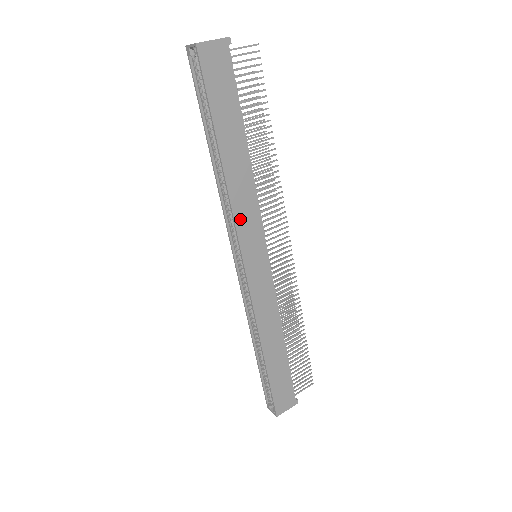
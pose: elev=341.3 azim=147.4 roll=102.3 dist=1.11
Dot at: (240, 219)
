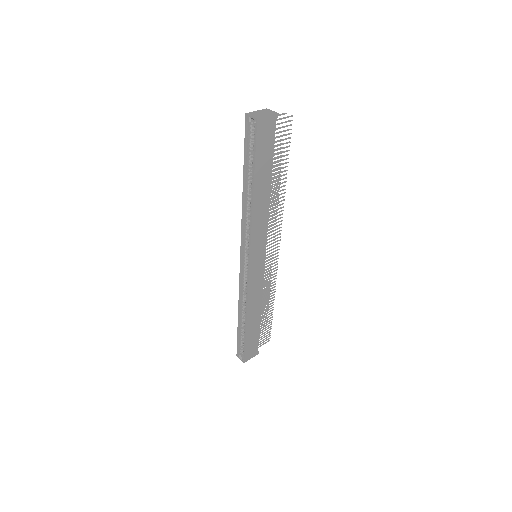
Dot at: (255, 234)
